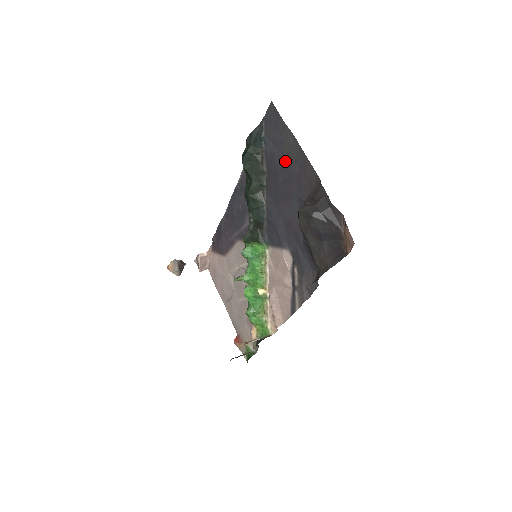
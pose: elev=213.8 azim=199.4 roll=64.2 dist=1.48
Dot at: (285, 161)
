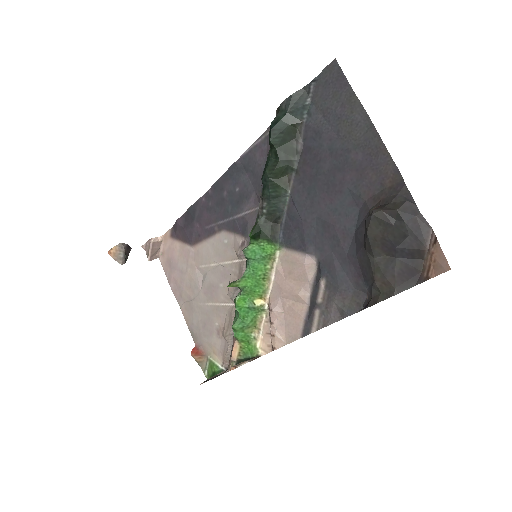
Dot at: (340, 143)
